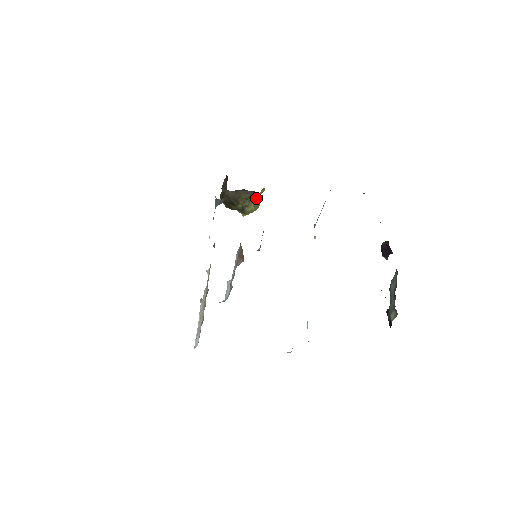
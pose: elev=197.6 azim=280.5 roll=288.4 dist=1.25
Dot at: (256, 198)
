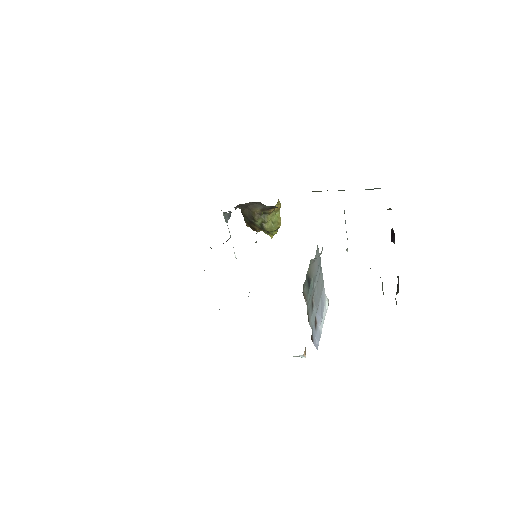
Dot at: (269, 212)
